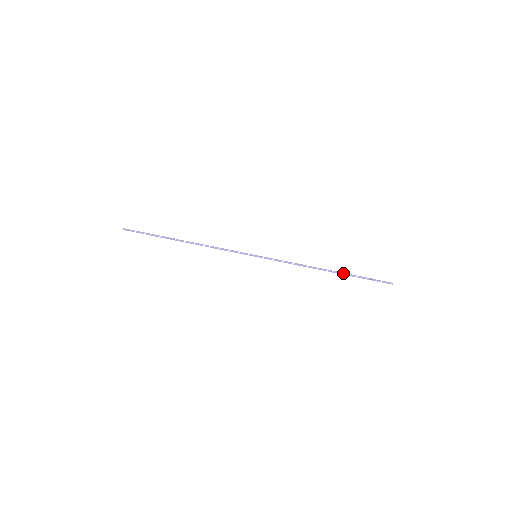
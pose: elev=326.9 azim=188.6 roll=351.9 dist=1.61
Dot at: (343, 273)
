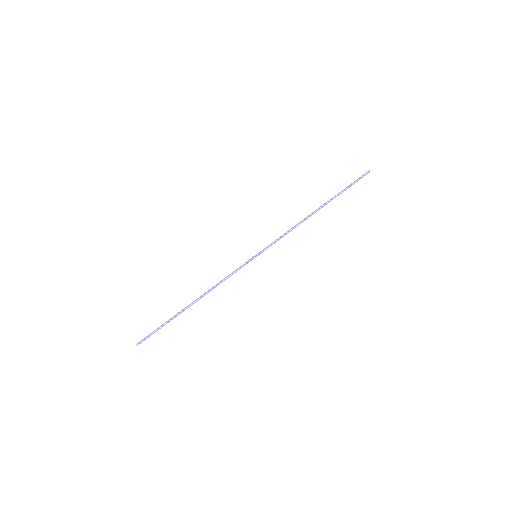
Dot at: (329, 201)
